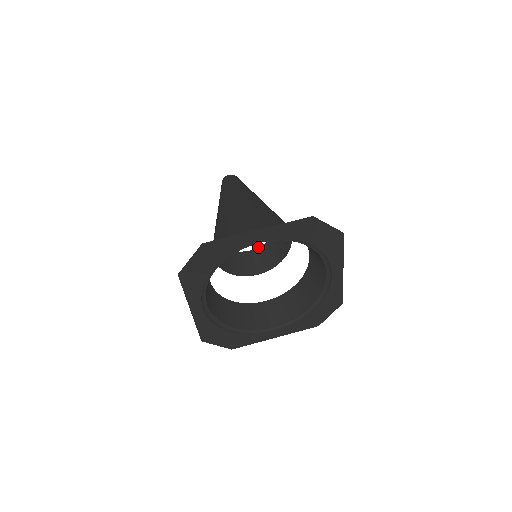
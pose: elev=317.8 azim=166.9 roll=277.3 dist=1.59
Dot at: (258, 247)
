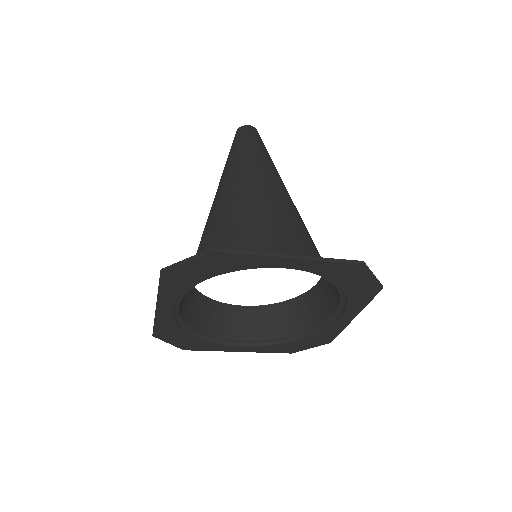
Dot at: occluded
